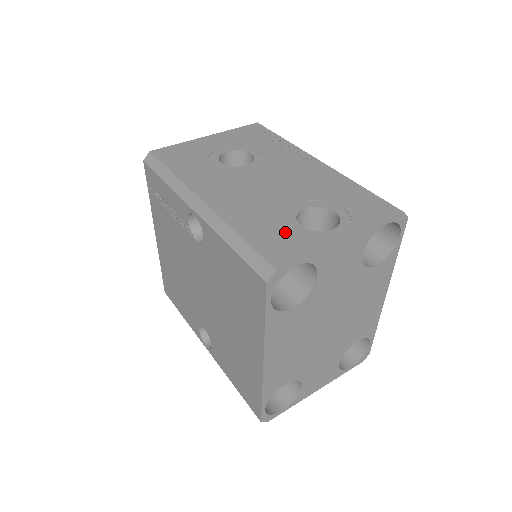
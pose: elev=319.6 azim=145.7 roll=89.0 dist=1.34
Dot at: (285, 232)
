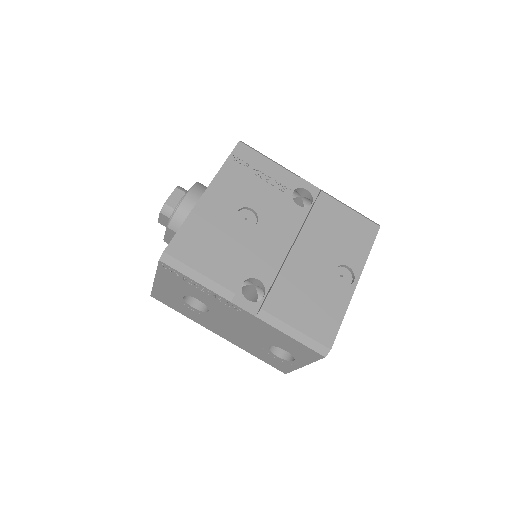
Dot at: (273, 359)
